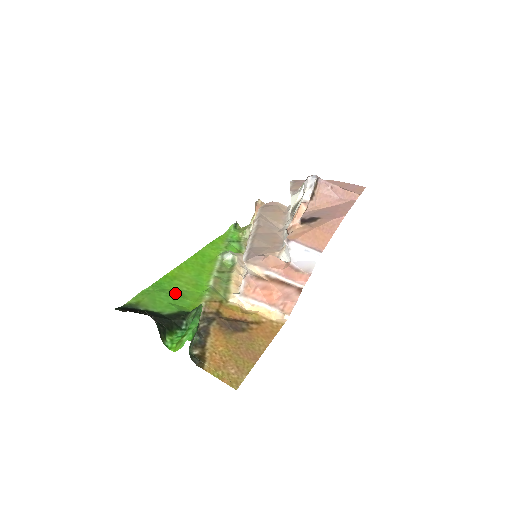
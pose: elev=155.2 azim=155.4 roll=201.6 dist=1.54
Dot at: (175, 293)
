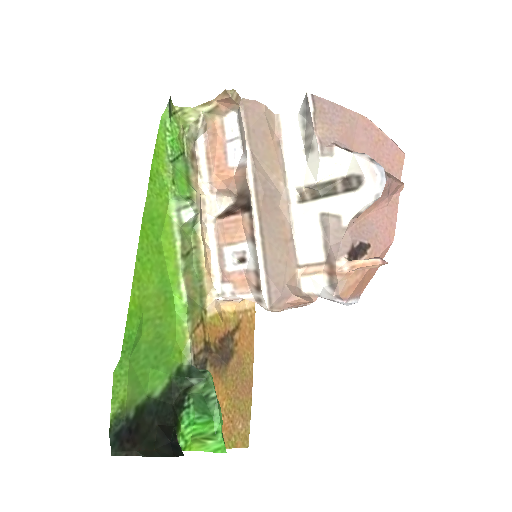
Dot at: (151, 341)
